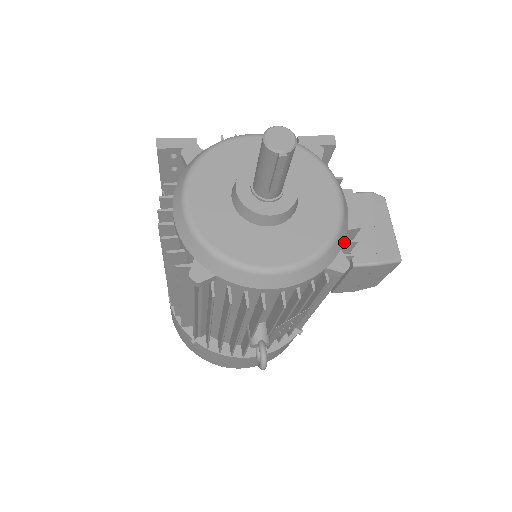
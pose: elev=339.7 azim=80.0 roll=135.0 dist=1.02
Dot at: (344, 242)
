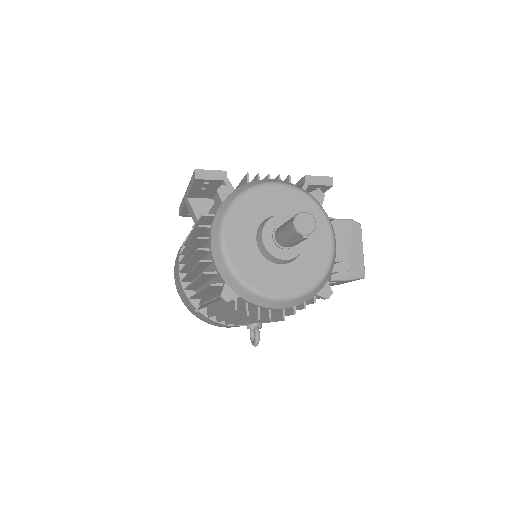
Dot at: occluded
